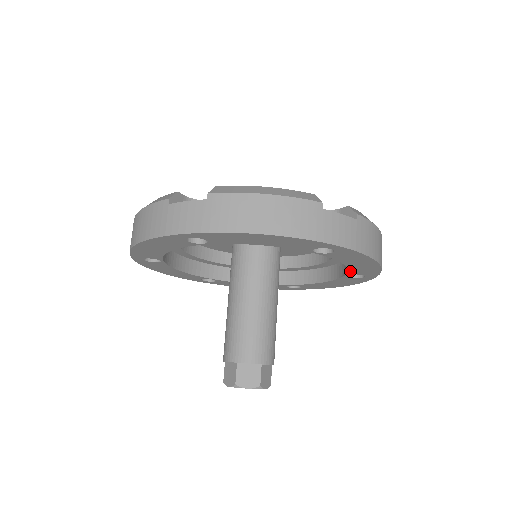
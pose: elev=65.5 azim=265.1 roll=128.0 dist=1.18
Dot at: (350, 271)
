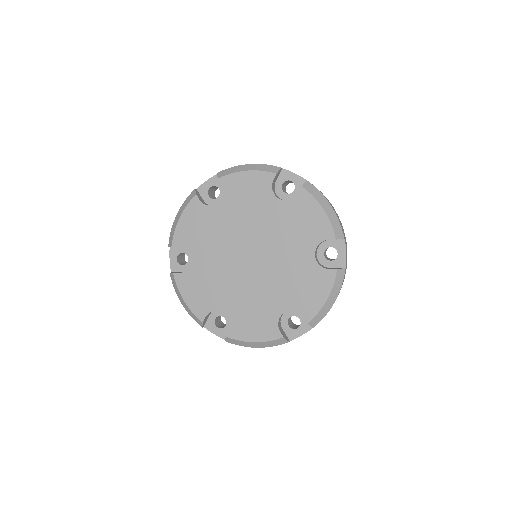
Dot at: occluded
